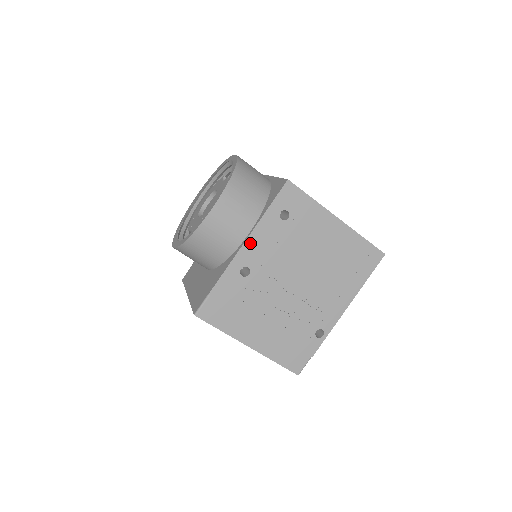
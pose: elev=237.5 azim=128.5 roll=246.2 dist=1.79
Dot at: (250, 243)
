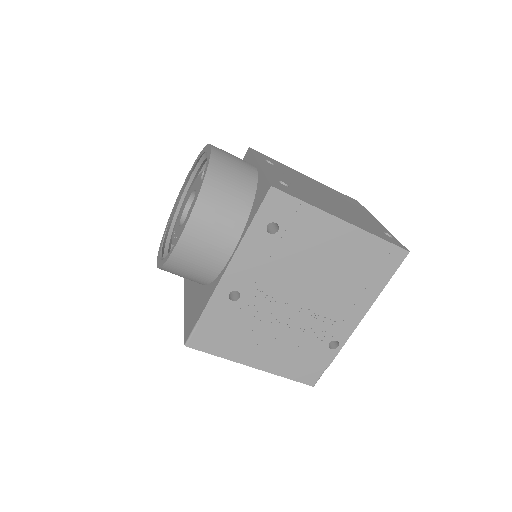
Dot at: (235, 265)
